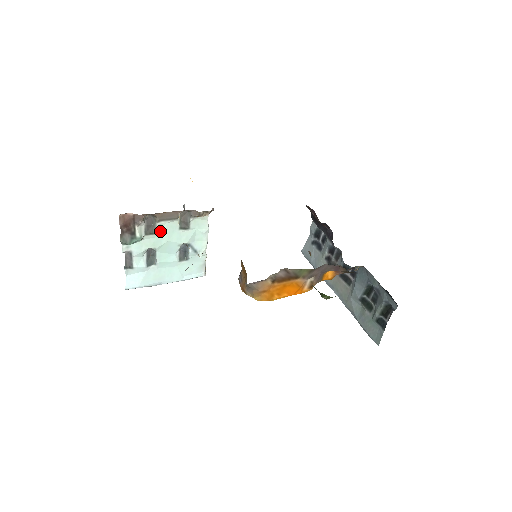
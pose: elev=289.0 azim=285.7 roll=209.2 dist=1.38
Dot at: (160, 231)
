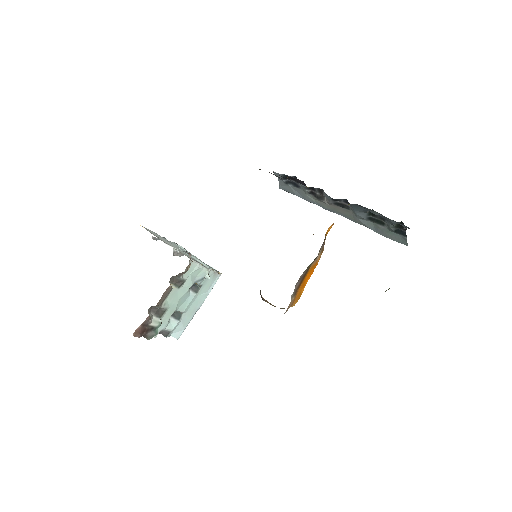
Dot at: (167, 305)
